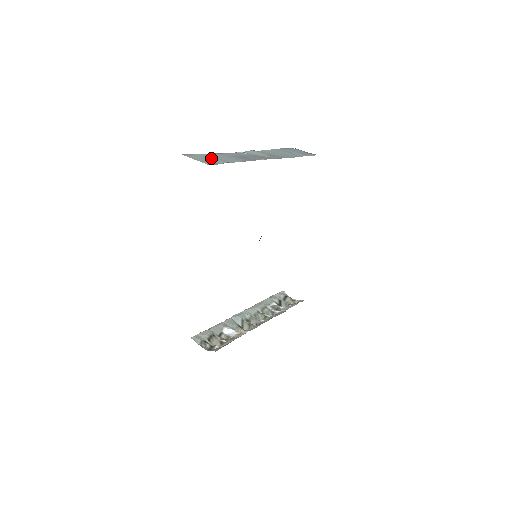
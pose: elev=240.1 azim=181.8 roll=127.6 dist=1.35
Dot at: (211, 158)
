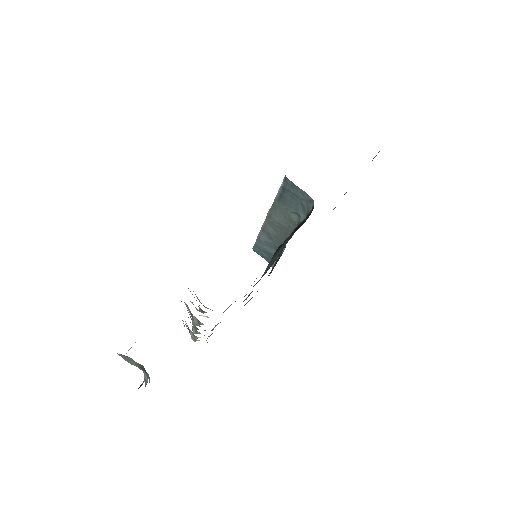
Dot at: occluded
